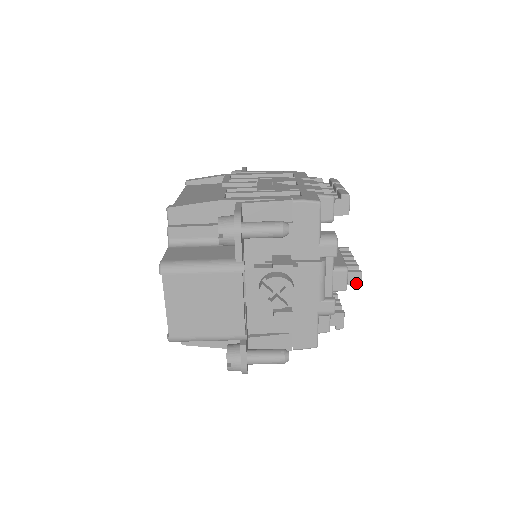
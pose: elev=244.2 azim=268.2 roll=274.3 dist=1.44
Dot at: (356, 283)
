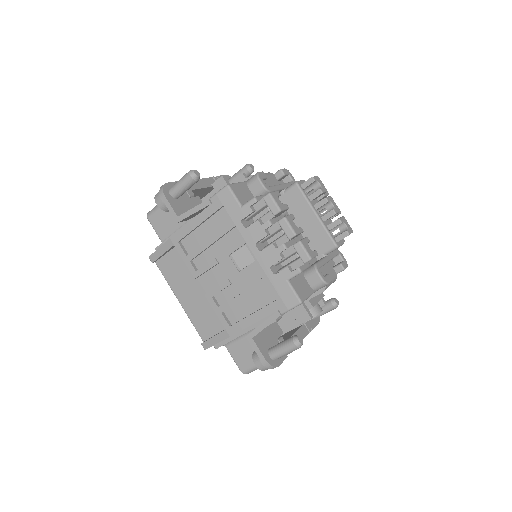
Dot at: occluded
